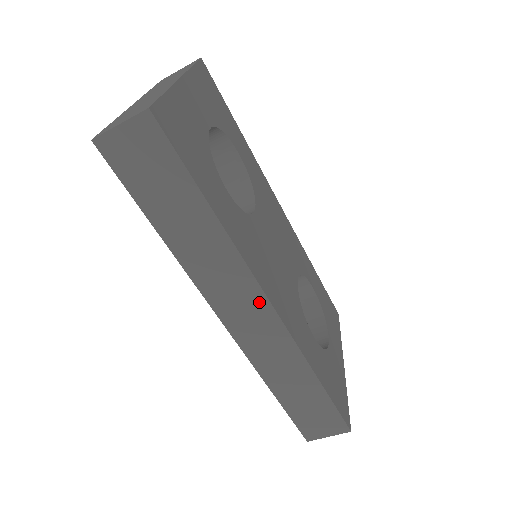
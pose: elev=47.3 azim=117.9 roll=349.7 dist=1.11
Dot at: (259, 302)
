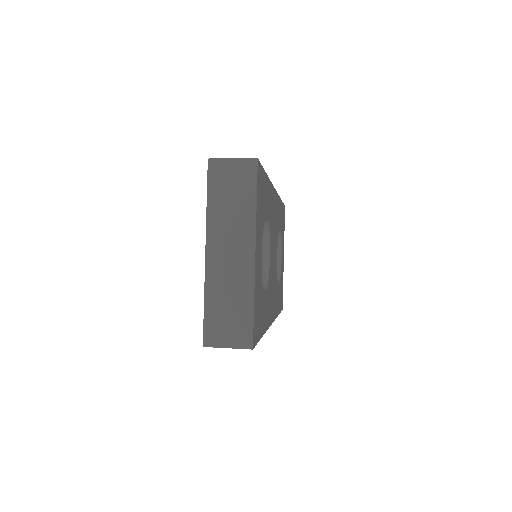
Dot at: occluded
